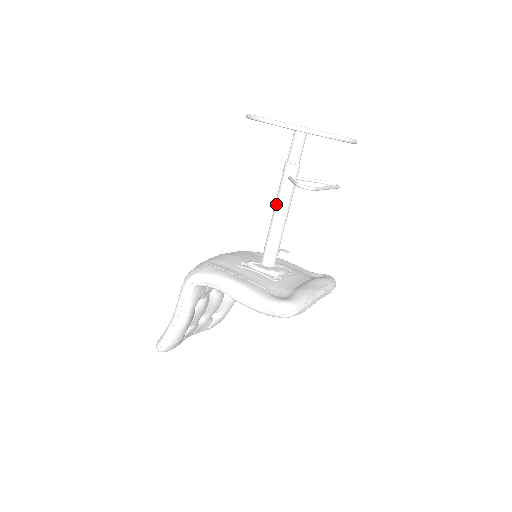
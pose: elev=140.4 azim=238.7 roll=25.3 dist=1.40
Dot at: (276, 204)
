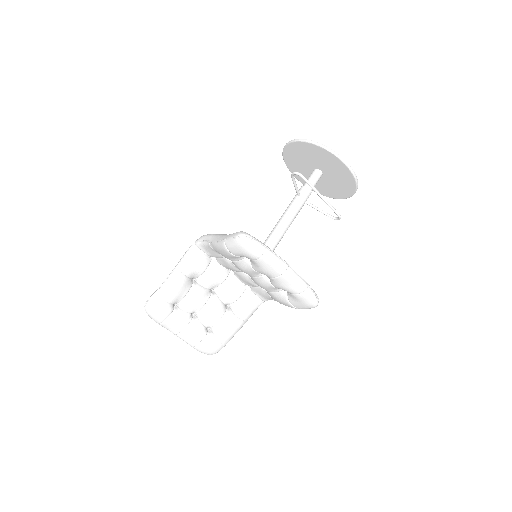
Dot at: (283, 213)
